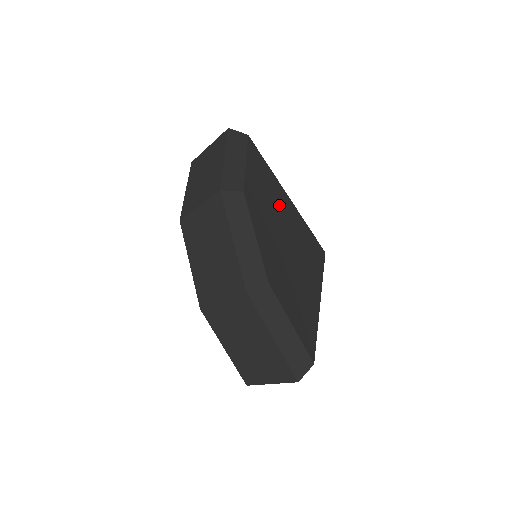
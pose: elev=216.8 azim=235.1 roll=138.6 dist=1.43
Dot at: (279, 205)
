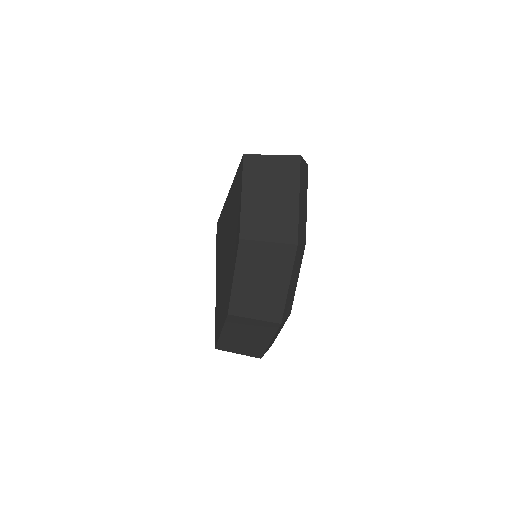
Dot at: occluded
